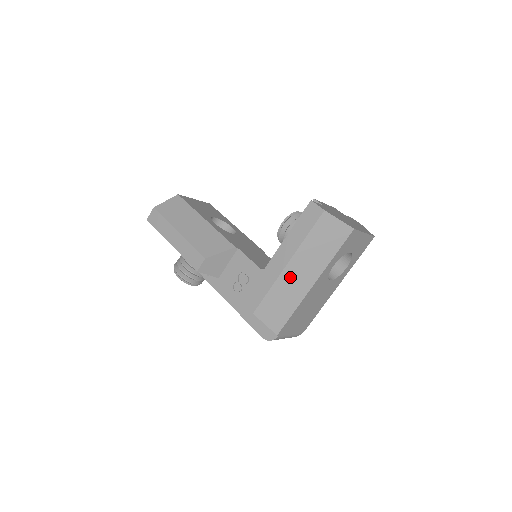
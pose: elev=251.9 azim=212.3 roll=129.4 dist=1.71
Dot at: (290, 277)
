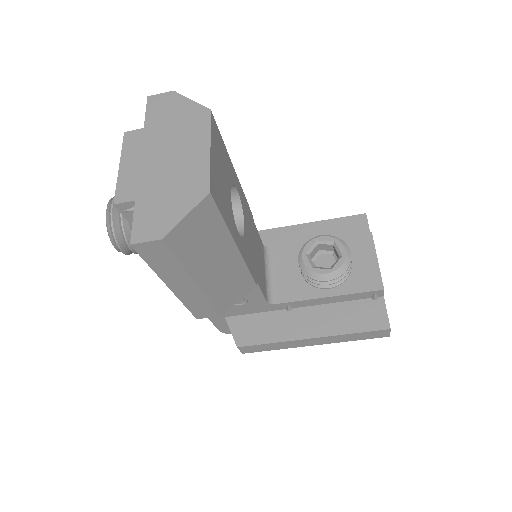
Dot at: occluded
